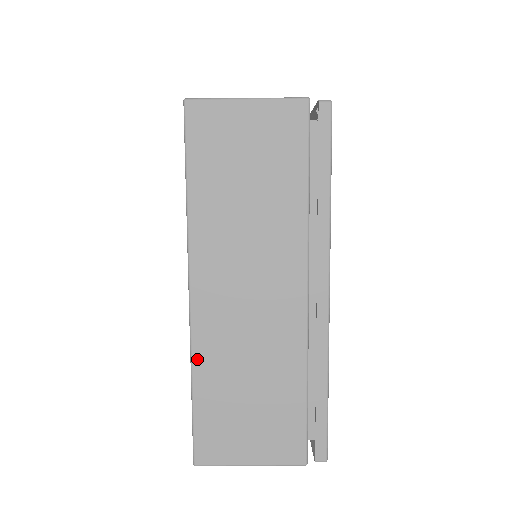
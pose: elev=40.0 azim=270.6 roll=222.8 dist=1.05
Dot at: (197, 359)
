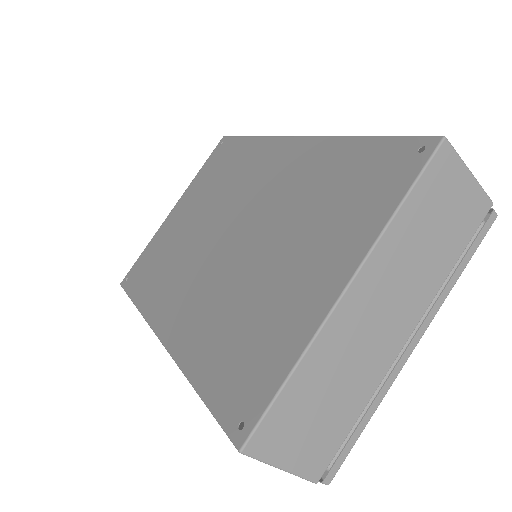
Dot at: (312, 351)
